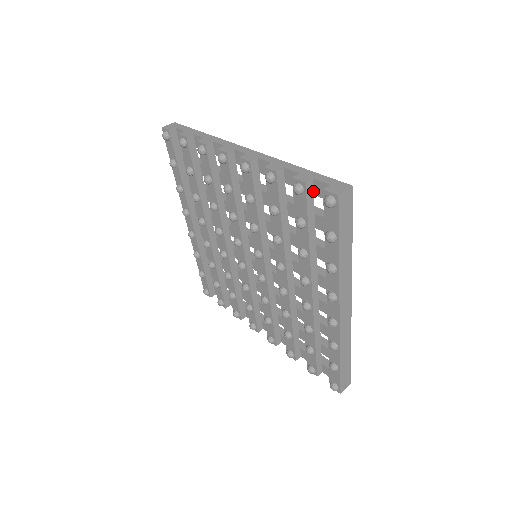
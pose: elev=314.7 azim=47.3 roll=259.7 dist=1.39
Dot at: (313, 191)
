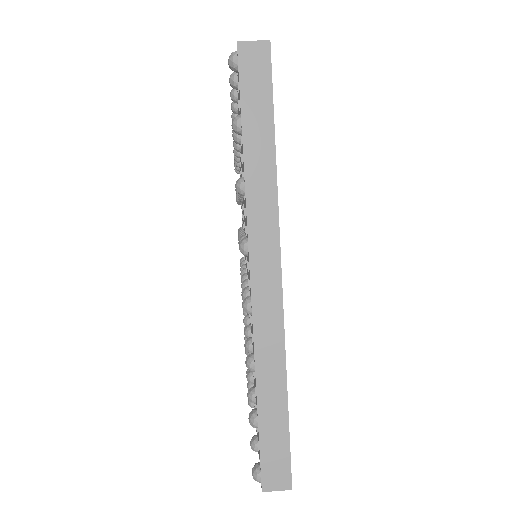
Dot at: occluded
